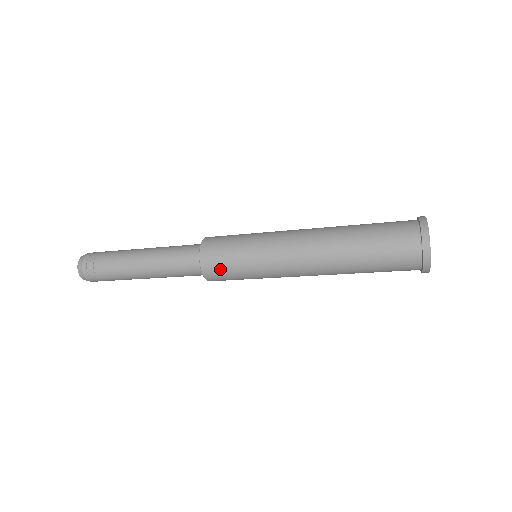
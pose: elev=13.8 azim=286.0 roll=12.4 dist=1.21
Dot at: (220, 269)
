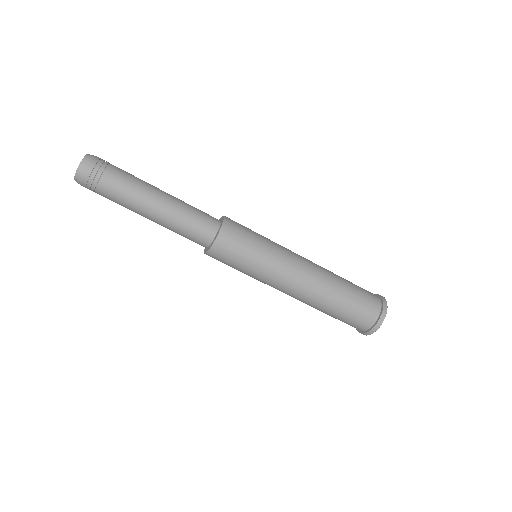
Dot at: (231, 251)
